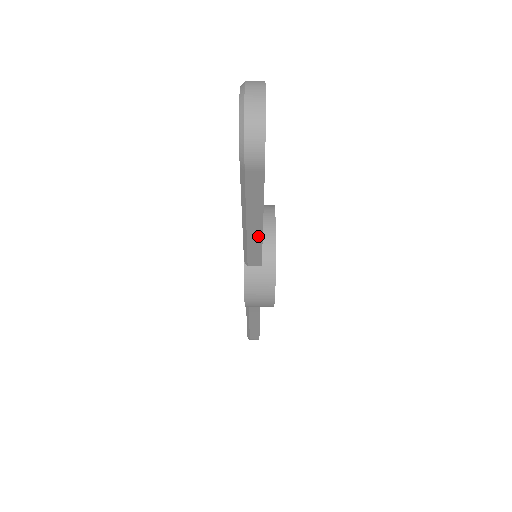
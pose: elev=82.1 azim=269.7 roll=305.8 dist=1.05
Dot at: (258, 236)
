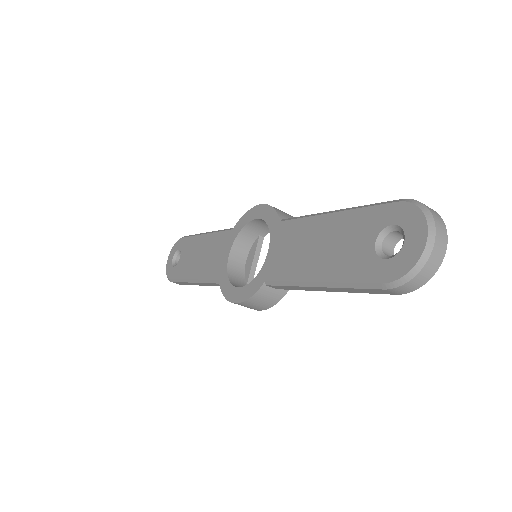
Dot at: (311, 289)
